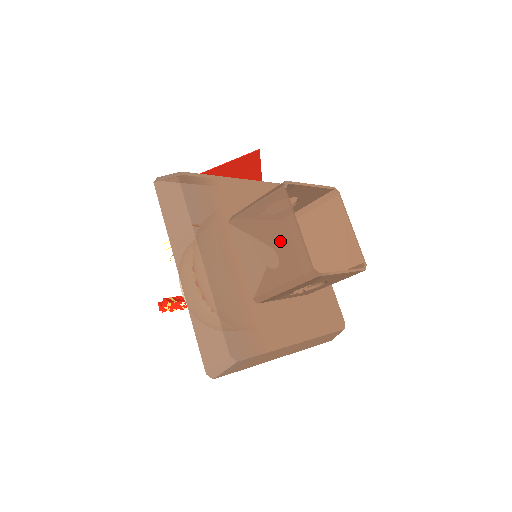
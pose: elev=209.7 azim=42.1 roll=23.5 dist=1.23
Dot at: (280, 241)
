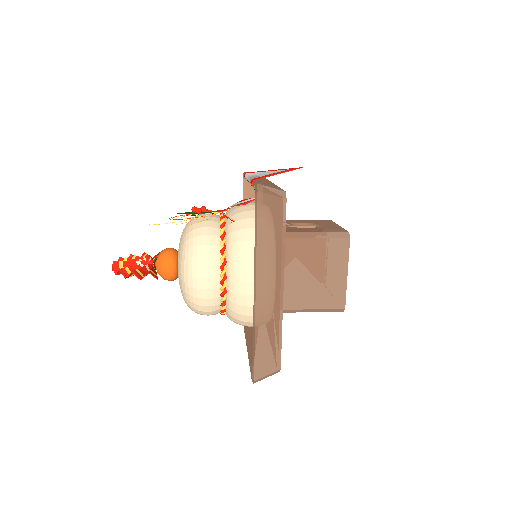
Dot at: (327, 277)
